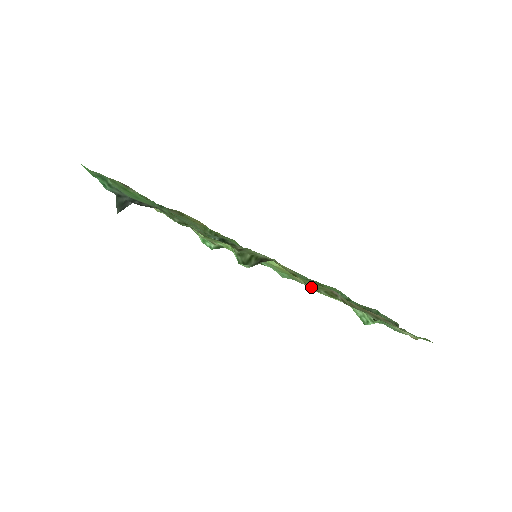
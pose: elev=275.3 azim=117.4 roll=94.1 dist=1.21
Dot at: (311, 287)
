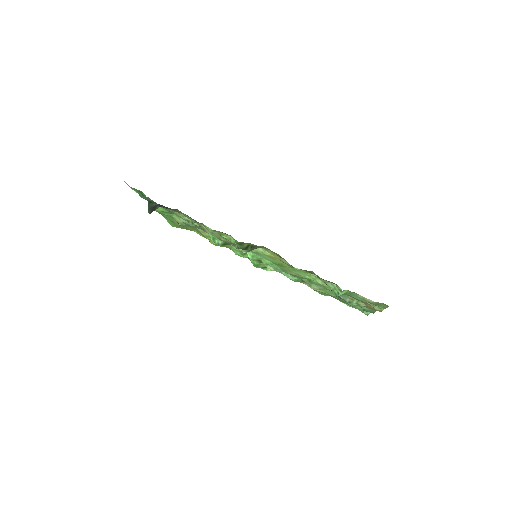
Dot at: occluded
